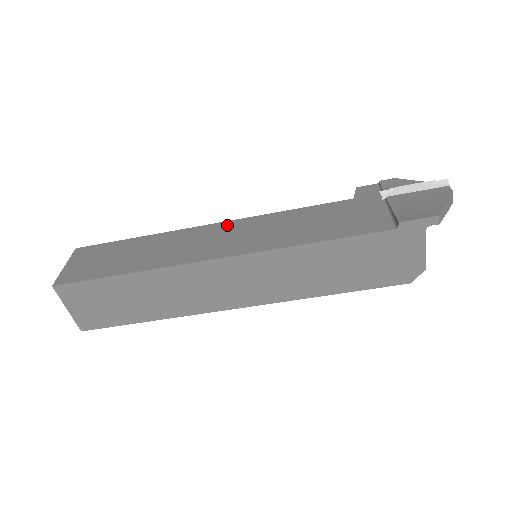
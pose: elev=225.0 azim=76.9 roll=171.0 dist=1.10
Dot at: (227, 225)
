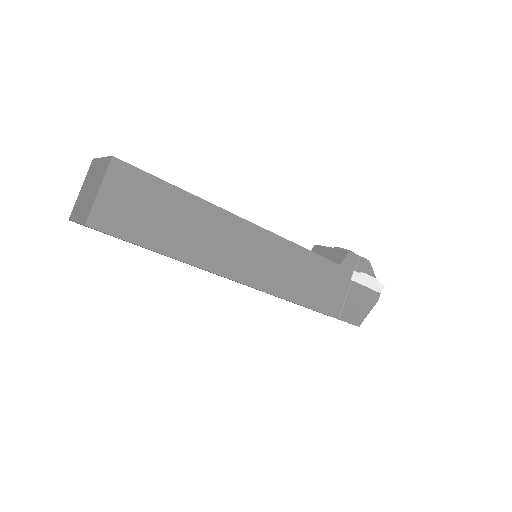
Dot at: (261, 235)
